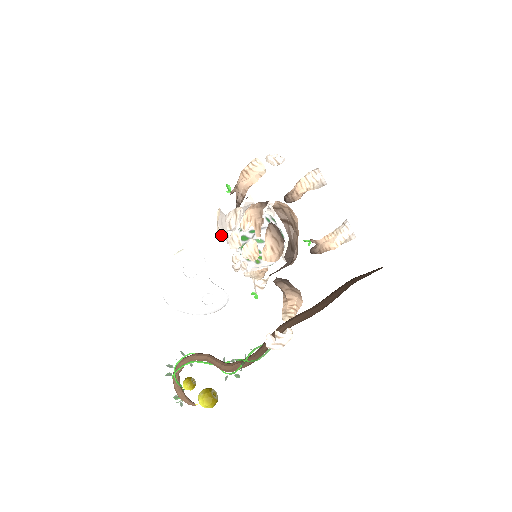
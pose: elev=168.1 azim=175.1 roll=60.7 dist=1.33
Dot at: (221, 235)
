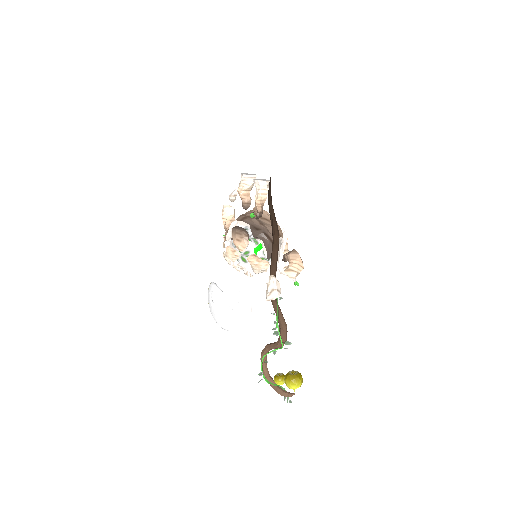
Dot at: (247, 266)
